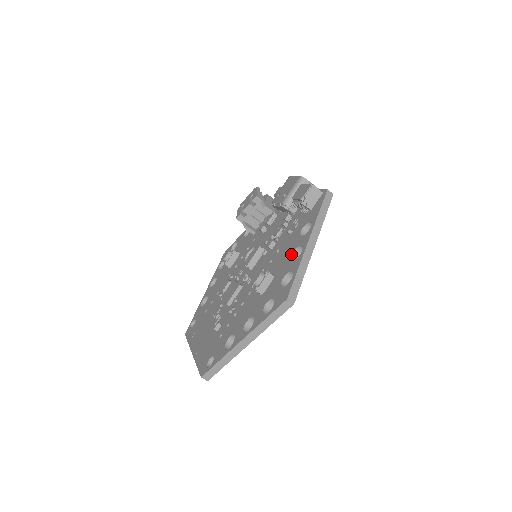
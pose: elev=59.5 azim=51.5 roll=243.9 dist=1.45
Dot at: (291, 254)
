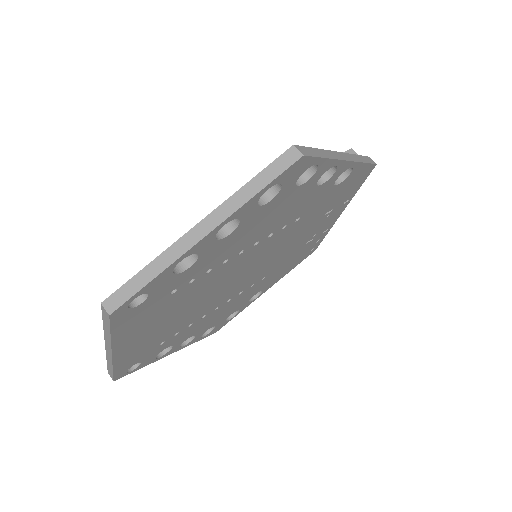
Dot at: occluded
